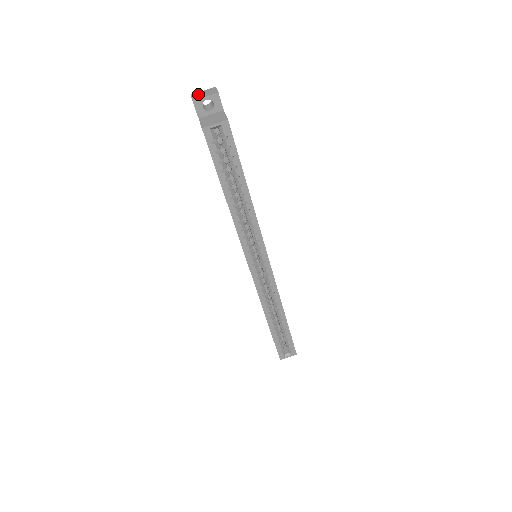
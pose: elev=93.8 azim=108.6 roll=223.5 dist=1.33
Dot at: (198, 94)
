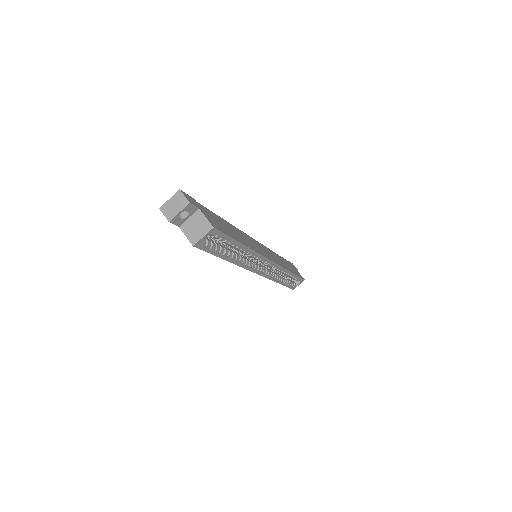
Dot at: (168, 208)
